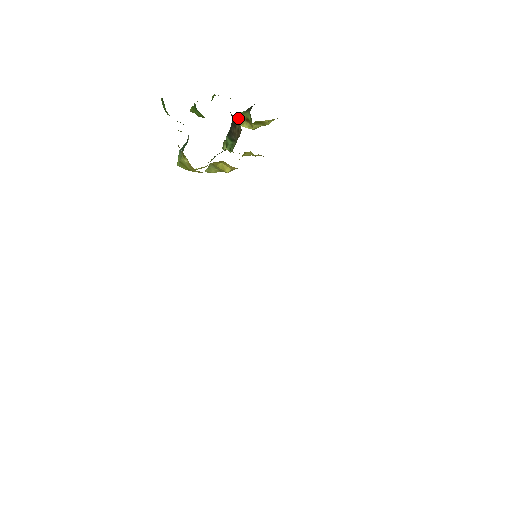
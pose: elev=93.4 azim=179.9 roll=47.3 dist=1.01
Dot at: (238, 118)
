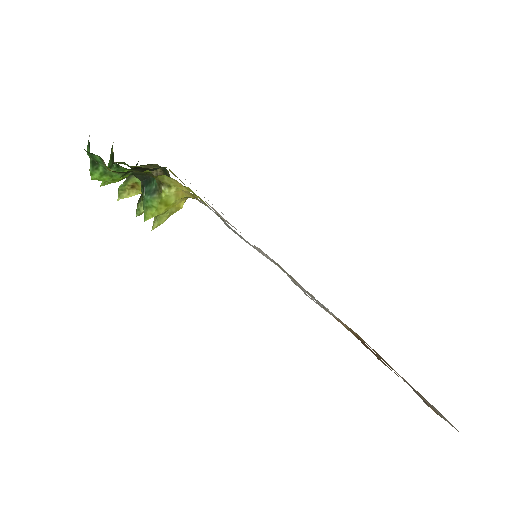
Dot at: (120, 193)
